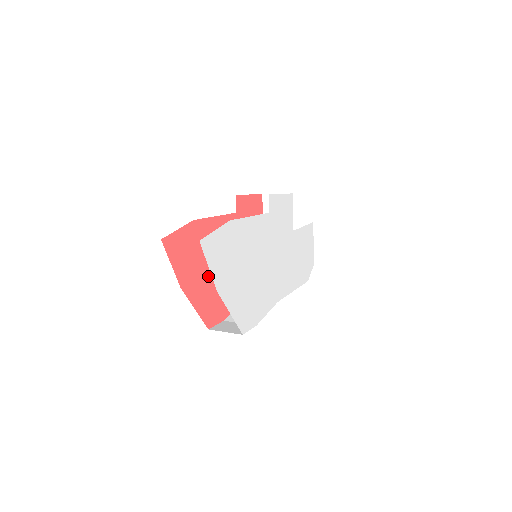
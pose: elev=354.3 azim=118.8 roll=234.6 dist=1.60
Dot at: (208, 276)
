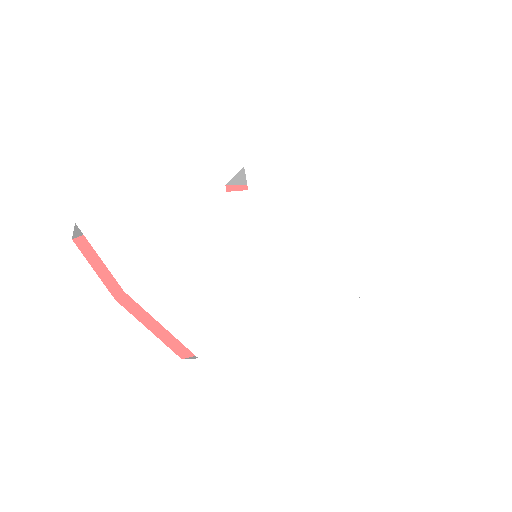
Dot at: occluded
